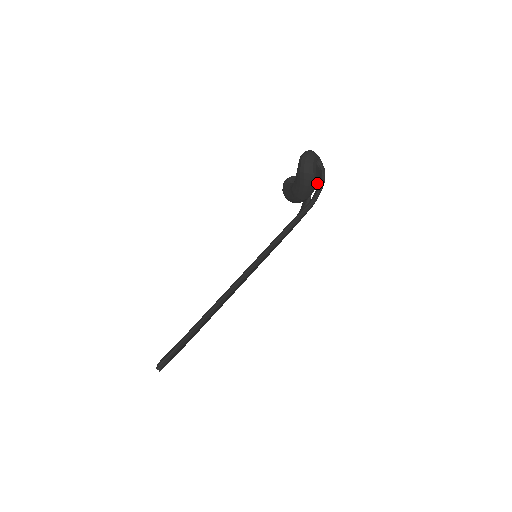
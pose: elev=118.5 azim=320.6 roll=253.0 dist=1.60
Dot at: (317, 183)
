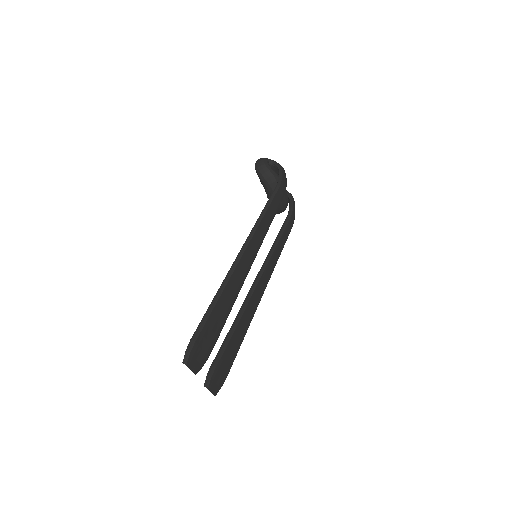
Dot at: occluded
